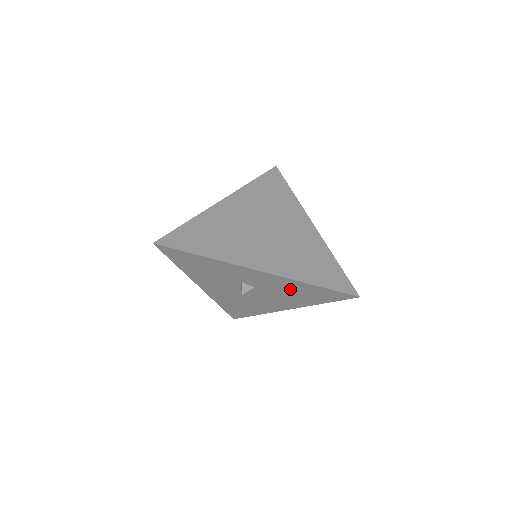
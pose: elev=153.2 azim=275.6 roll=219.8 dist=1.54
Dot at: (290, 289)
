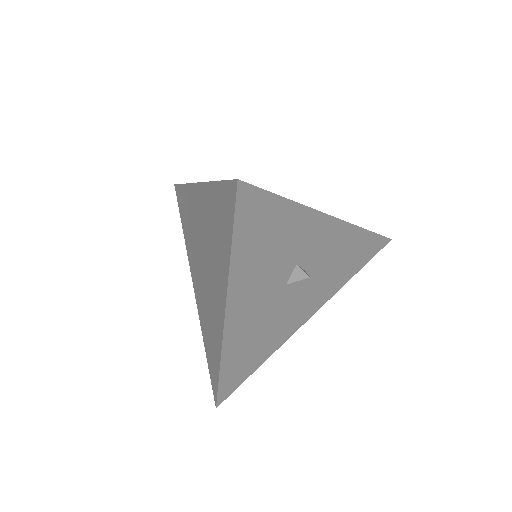
Dot at: (341, 255)
